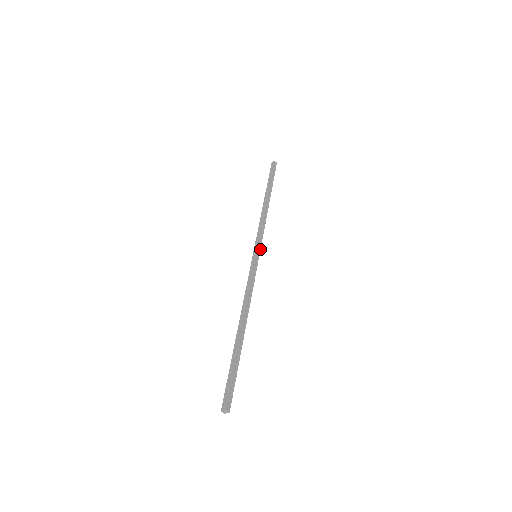
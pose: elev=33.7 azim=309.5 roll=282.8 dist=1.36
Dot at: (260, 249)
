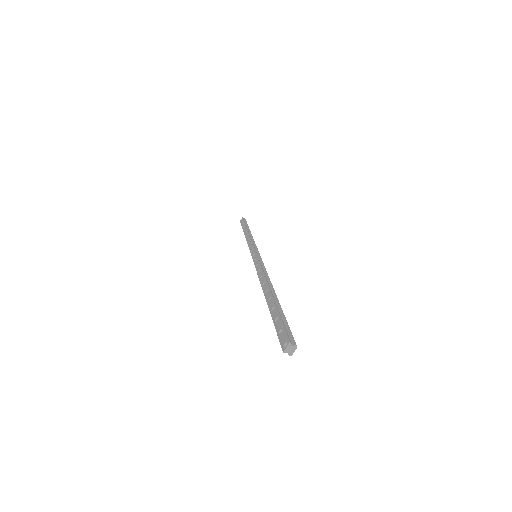
Dot at: (258, 251)
